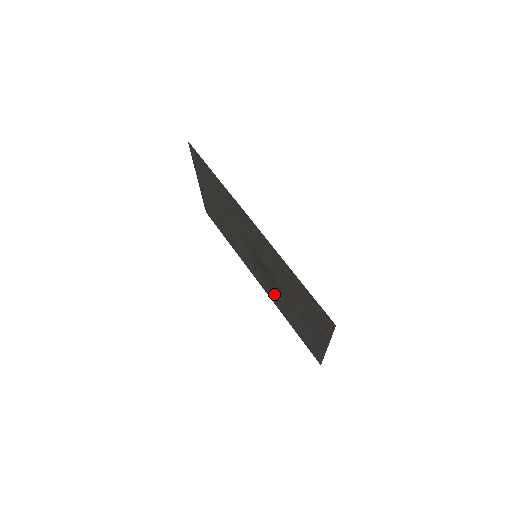
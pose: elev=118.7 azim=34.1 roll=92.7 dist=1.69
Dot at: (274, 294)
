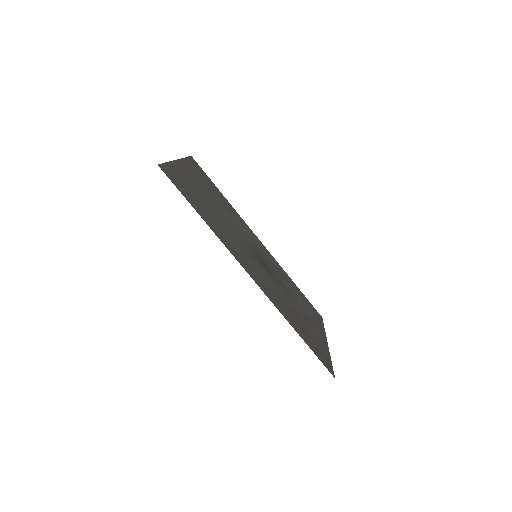
Dot at: (277, 269)
